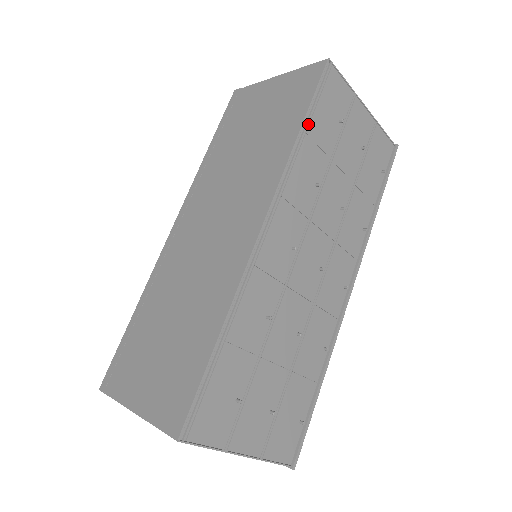
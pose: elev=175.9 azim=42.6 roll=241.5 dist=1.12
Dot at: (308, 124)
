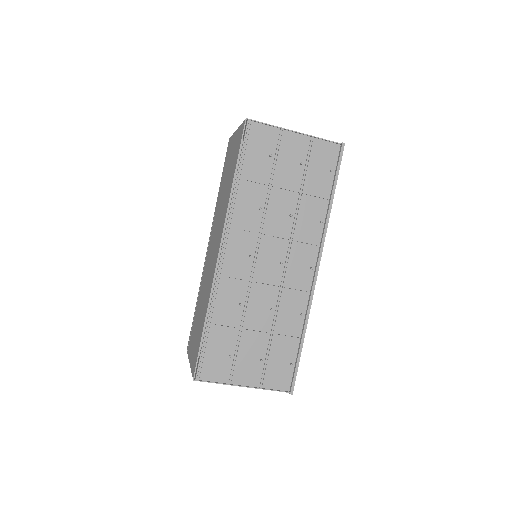
Dot at: (240, 172)
